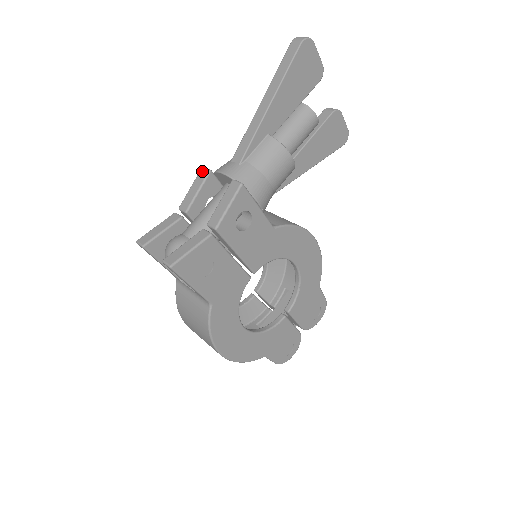
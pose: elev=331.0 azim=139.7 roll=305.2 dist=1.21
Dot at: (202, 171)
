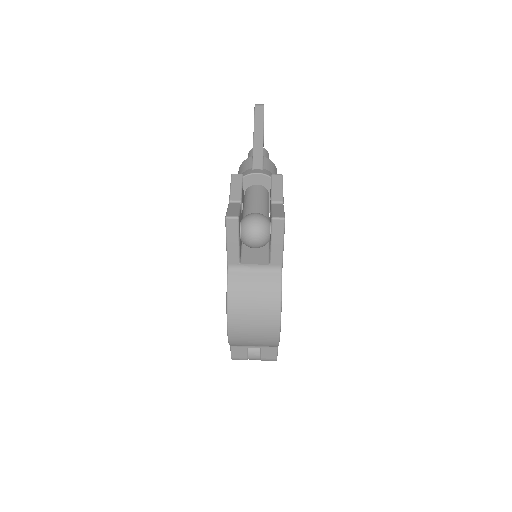
Dot at: (235, 175)
